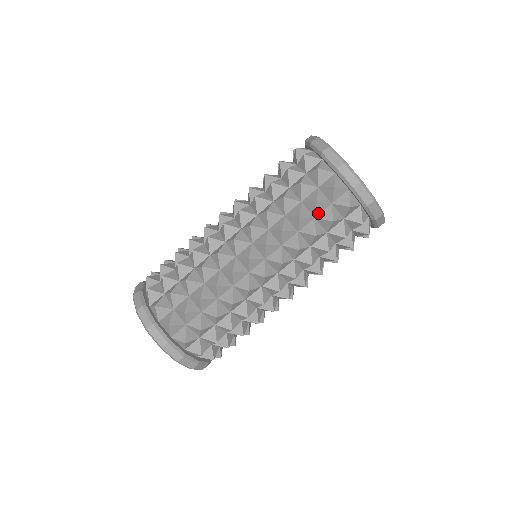
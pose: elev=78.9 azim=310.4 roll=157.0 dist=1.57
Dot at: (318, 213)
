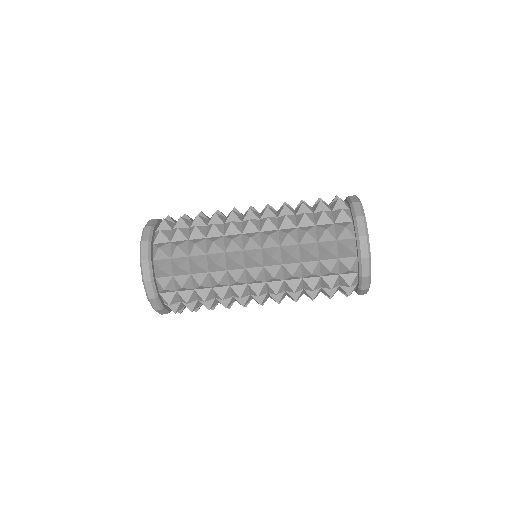
Dot at: (325, 275)
